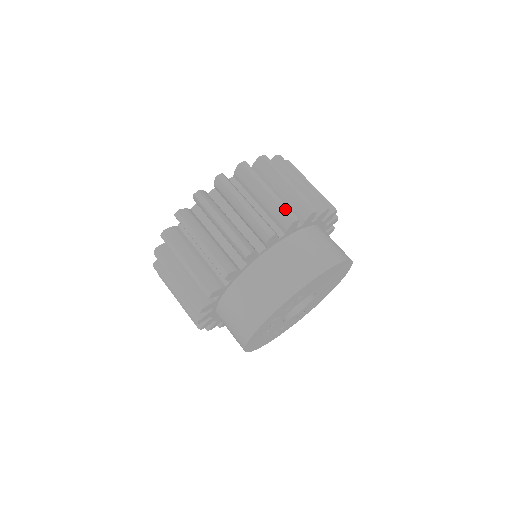
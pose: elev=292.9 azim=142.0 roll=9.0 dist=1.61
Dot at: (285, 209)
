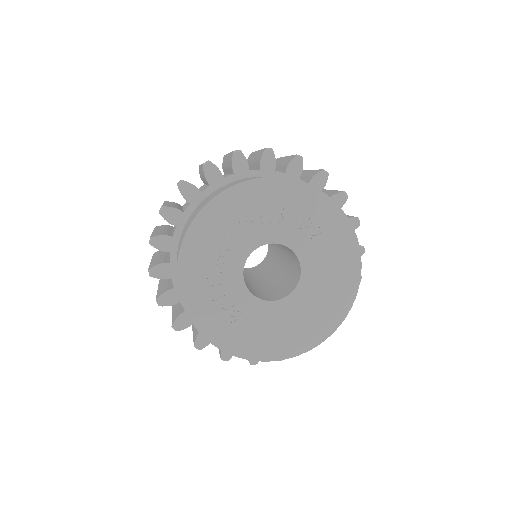
Dot at: occluded
